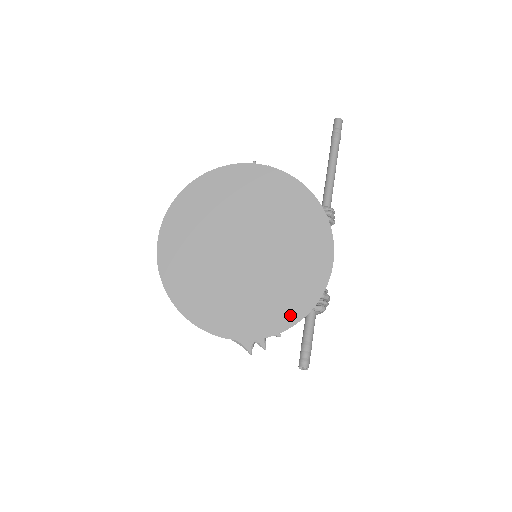
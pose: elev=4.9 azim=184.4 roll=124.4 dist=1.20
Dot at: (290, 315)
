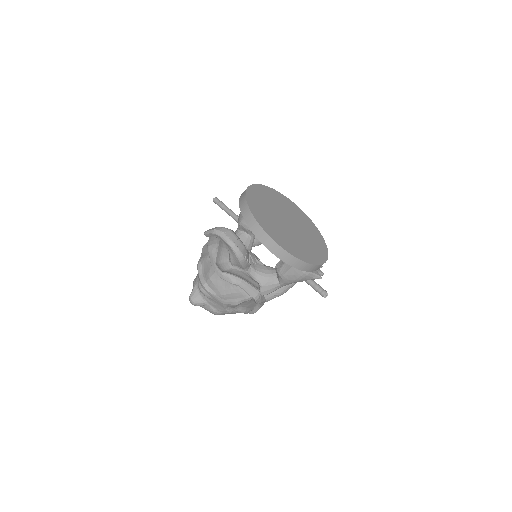
Dot at: (324, 249)
